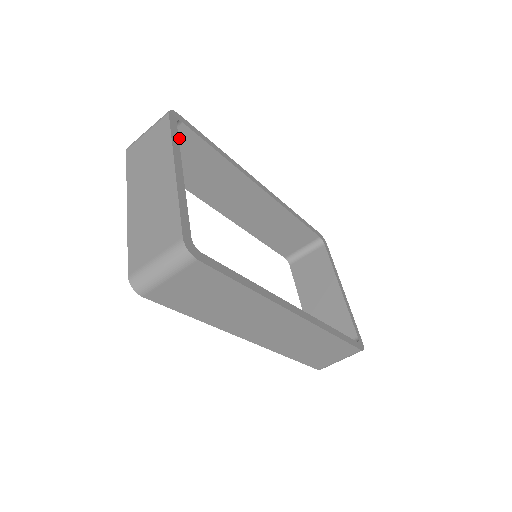
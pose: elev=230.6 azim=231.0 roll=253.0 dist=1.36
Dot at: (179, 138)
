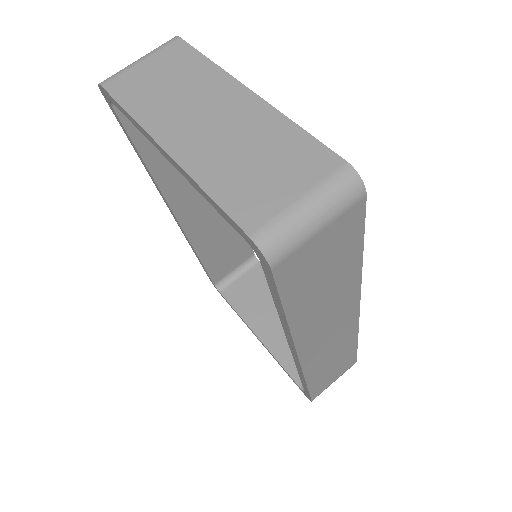
Dot at: occluded
